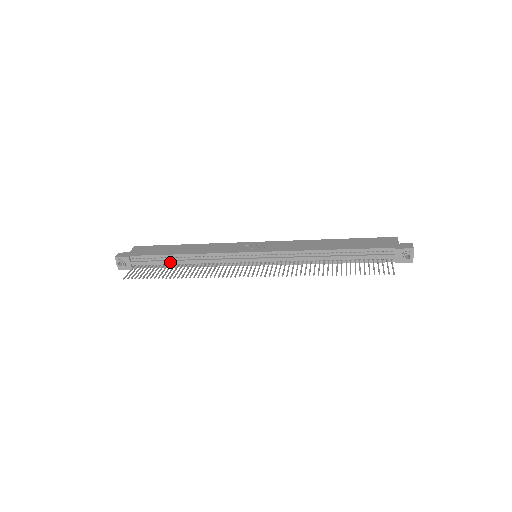
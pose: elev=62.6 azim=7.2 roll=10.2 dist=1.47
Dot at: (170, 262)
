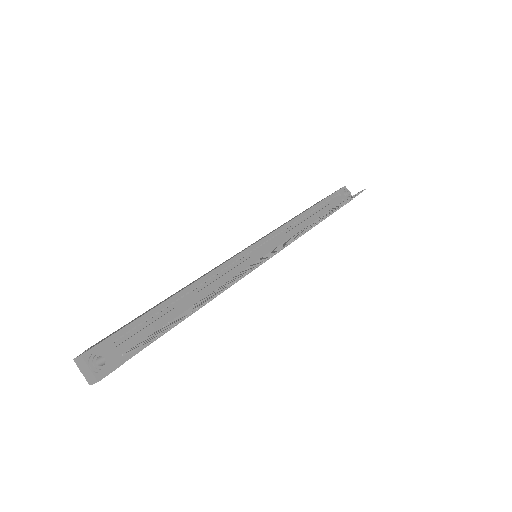
Dot at: (178, 308)
